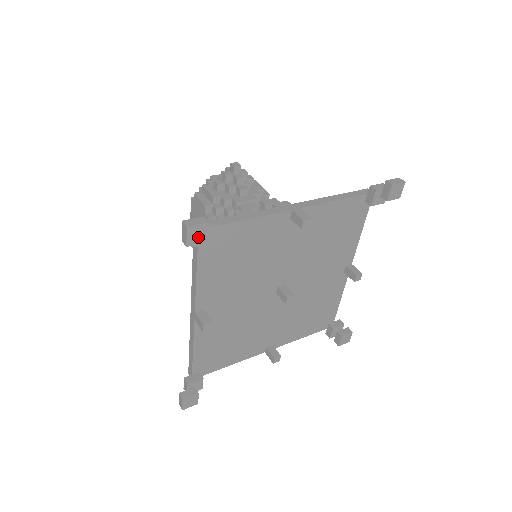
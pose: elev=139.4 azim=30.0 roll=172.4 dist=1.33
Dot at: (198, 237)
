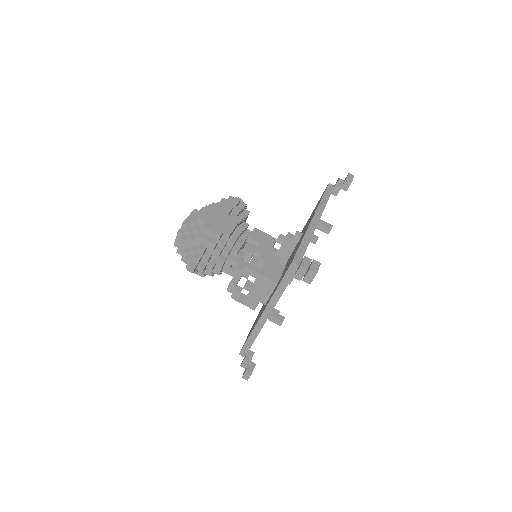
Dot at: occluded
